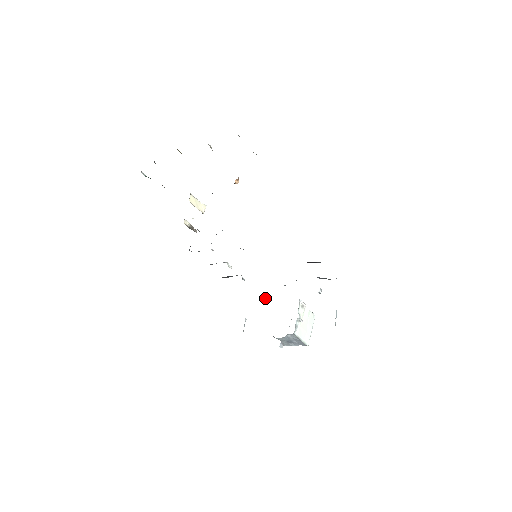
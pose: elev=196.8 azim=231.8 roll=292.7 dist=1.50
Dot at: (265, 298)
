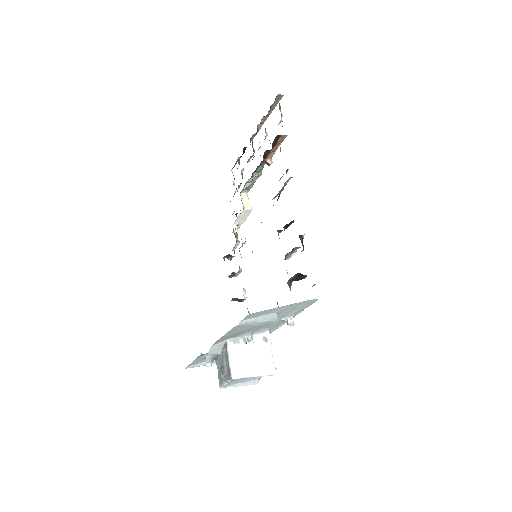
Dot at: occluded
